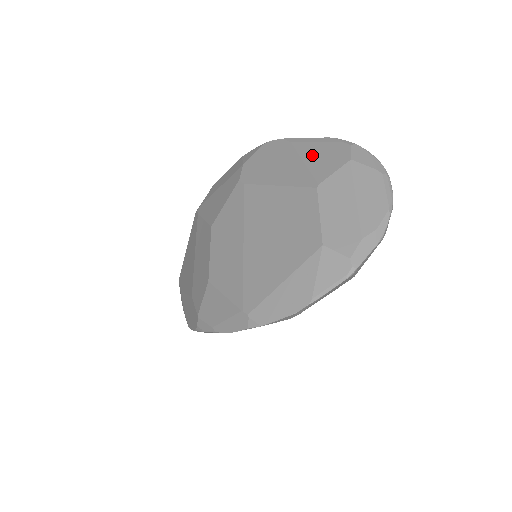
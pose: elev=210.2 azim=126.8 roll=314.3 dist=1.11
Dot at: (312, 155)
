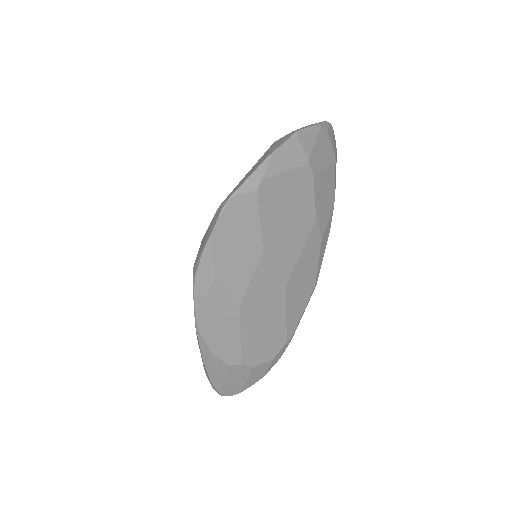
Dot at: occluded
